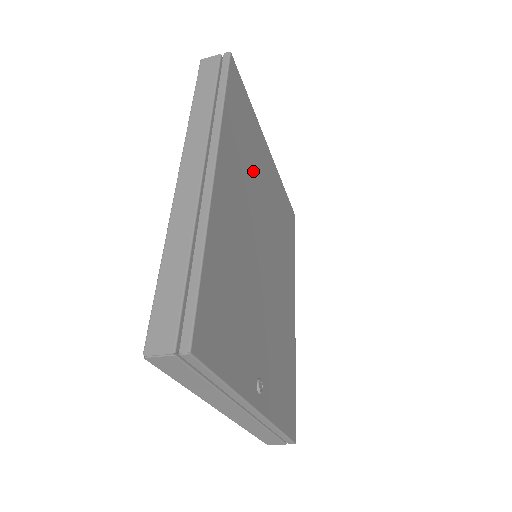
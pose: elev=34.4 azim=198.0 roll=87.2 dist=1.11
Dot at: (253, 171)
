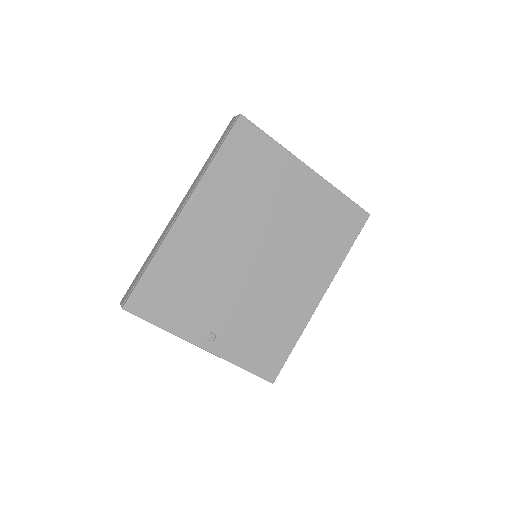
Dot at: (258, 197)
